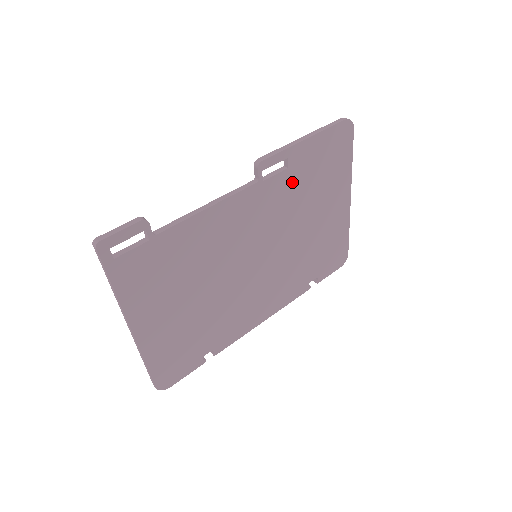
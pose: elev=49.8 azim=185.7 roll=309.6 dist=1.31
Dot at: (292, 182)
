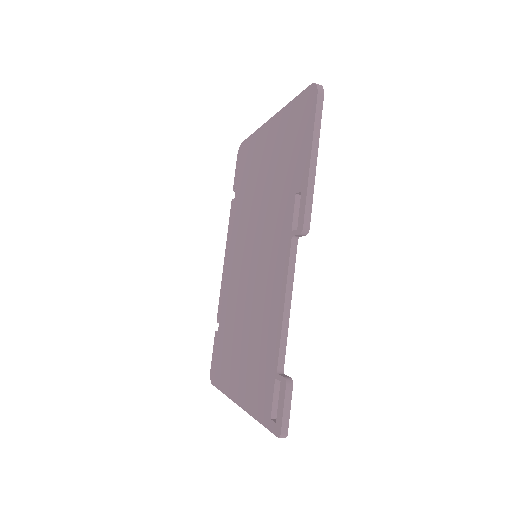
Dot at: occluded
